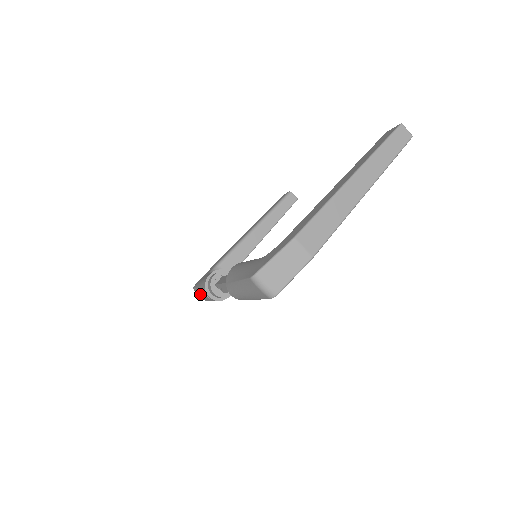
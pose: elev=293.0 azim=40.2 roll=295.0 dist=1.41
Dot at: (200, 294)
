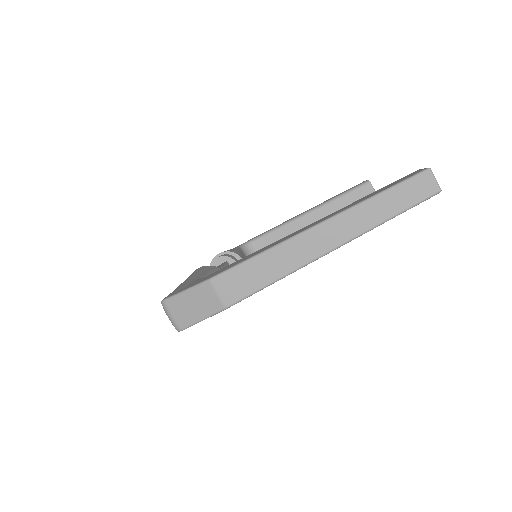
Dot at: occluded
